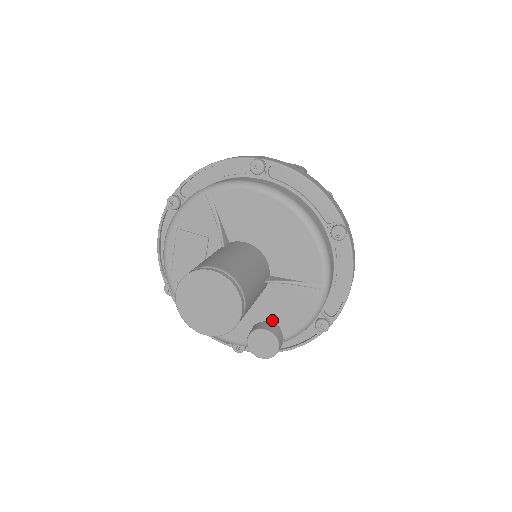
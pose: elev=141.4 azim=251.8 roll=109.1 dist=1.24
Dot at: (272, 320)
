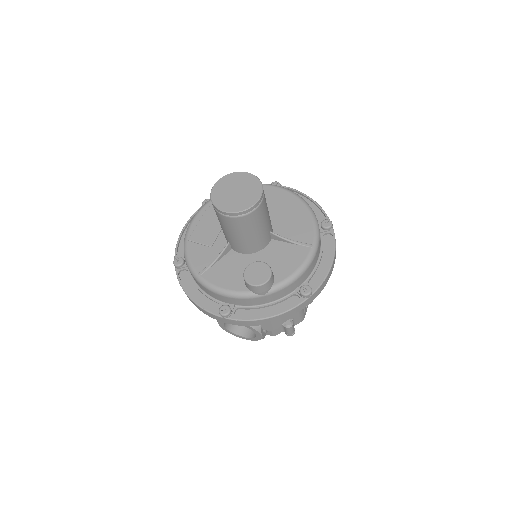
Dot at: occluded
